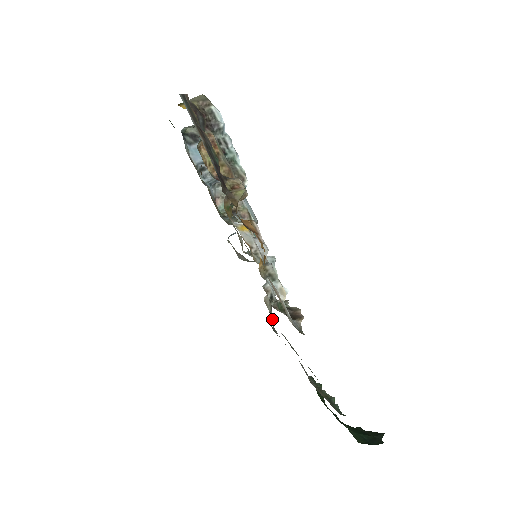
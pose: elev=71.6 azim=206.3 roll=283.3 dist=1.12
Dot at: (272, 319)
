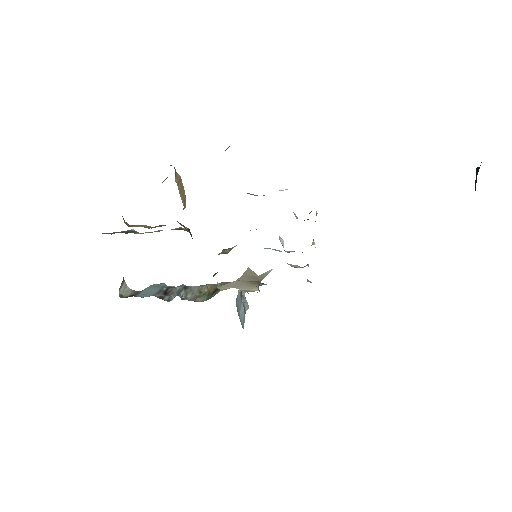
Dot at: occluded
